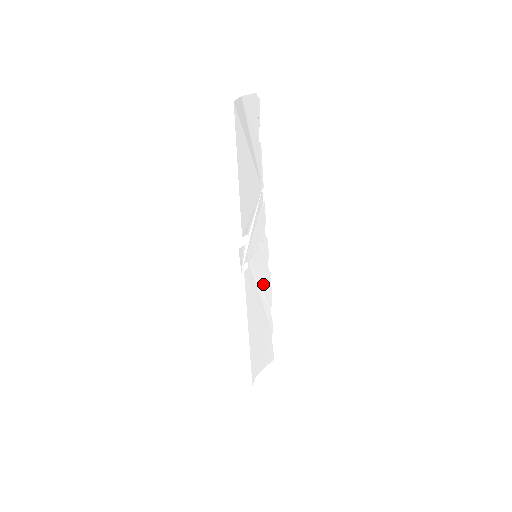
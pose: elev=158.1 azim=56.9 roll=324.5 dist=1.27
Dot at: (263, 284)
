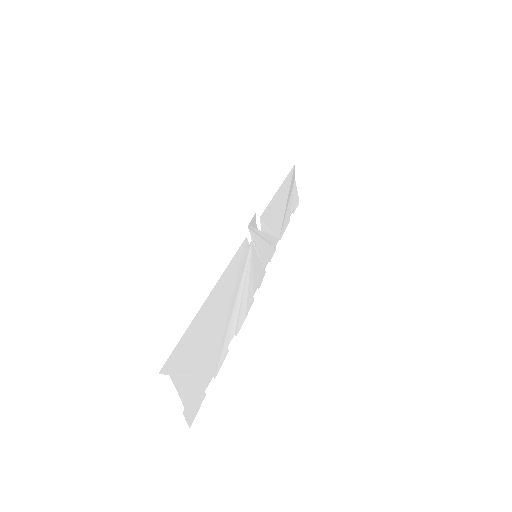
Dot at: (245, 292)
